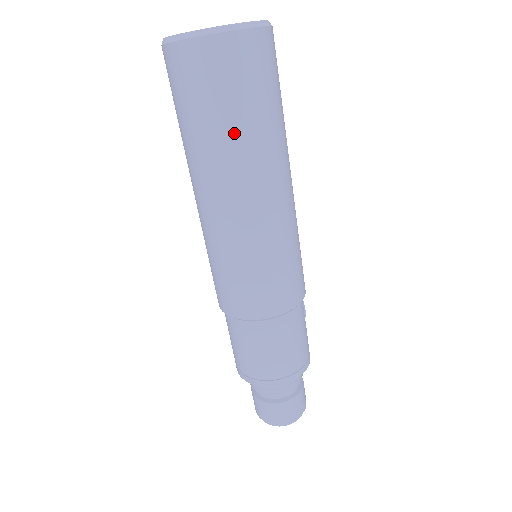
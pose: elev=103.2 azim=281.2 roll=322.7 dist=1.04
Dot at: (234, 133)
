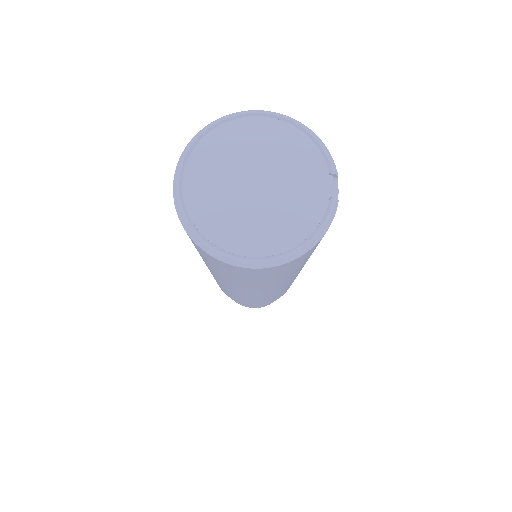
Dot at: (252, 285)
